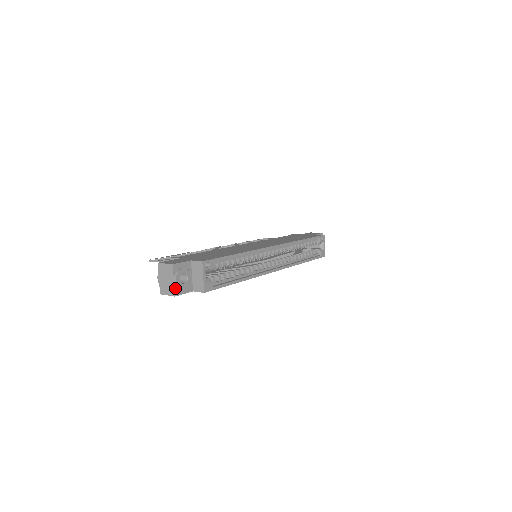
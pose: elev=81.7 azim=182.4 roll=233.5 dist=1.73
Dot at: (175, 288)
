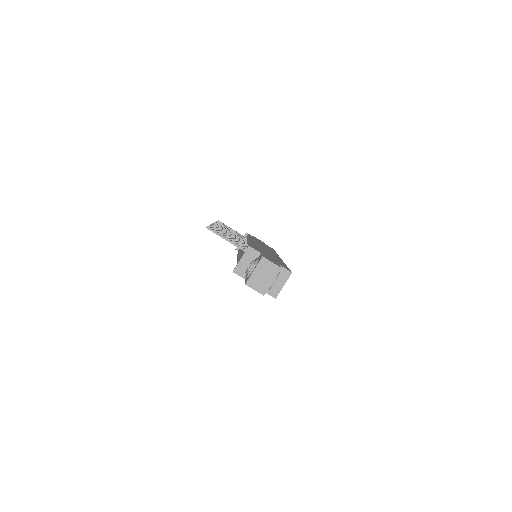
Dot at: (268, 288)
